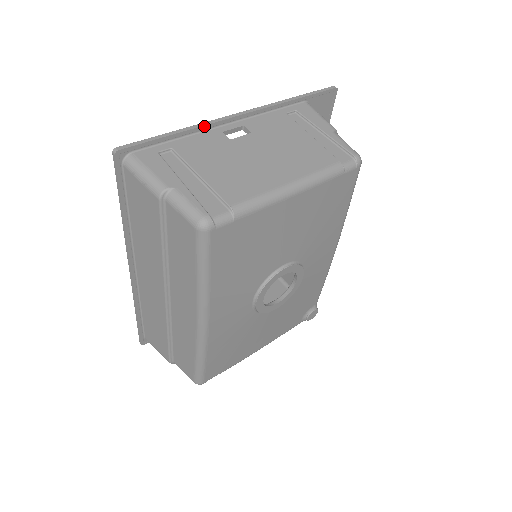
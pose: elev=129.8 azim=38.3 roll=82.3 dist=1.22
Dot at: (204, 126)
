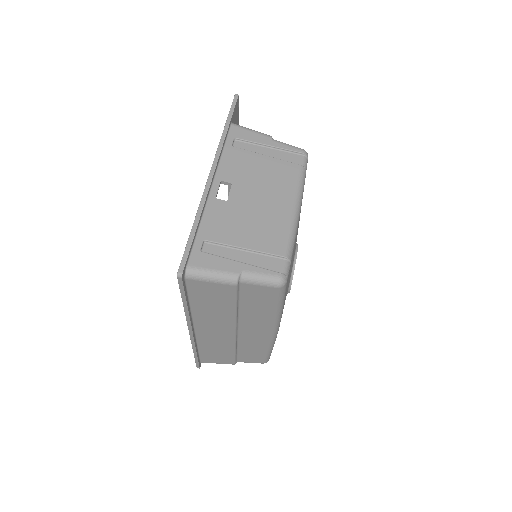
Dot at: (204, 204)
